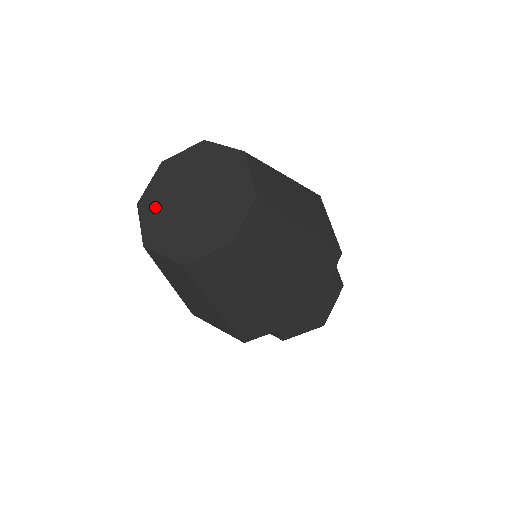
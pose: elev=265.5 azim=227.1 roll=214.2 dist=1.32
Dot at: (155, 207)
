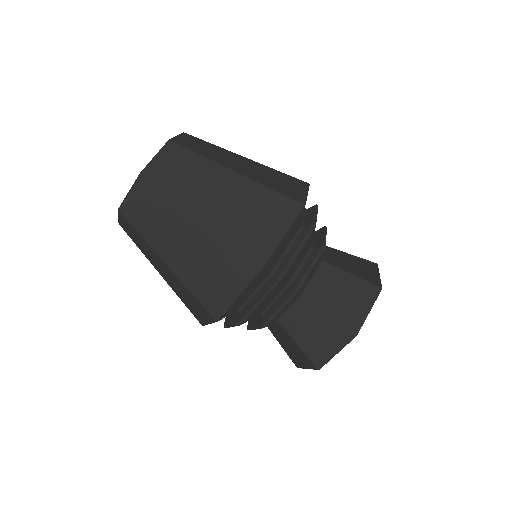
Dot at: occluded
